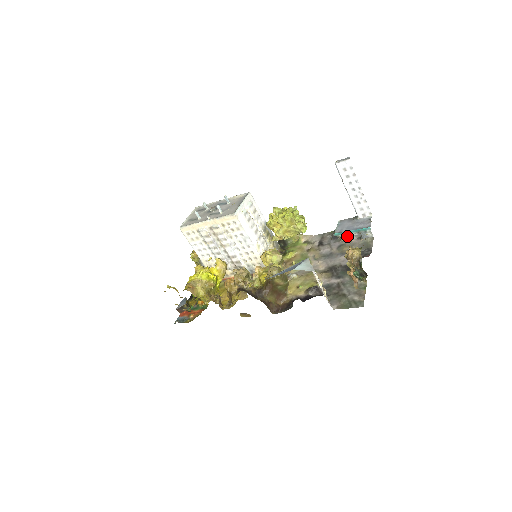
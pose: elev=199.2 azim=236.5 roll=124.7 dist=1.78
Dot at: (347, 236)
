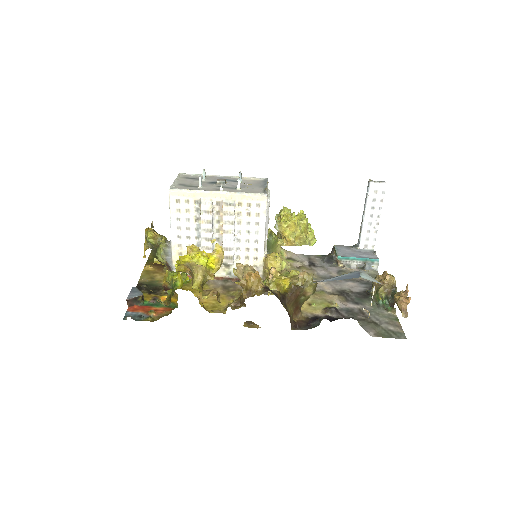
Dot at: (350, 263)
